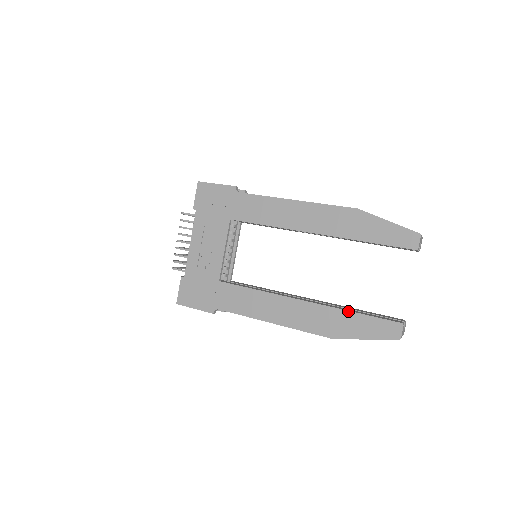
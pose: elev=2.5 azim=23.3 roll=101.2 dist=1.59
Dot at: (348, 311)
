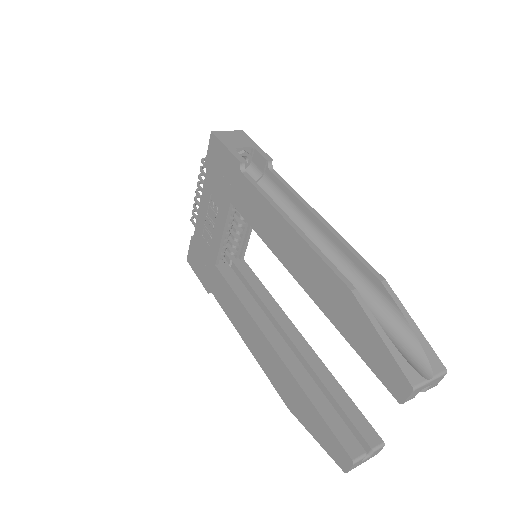
Dot at: (307, 397)
